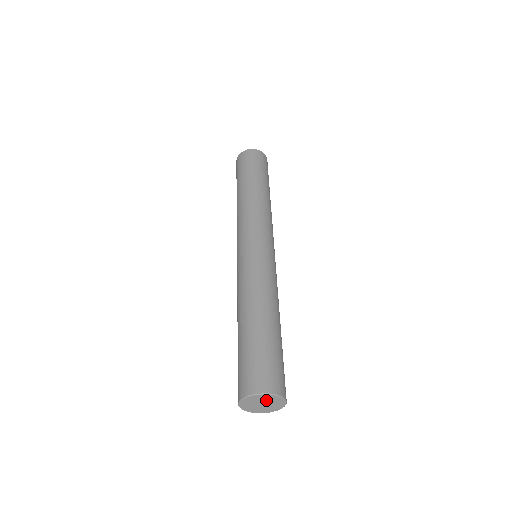
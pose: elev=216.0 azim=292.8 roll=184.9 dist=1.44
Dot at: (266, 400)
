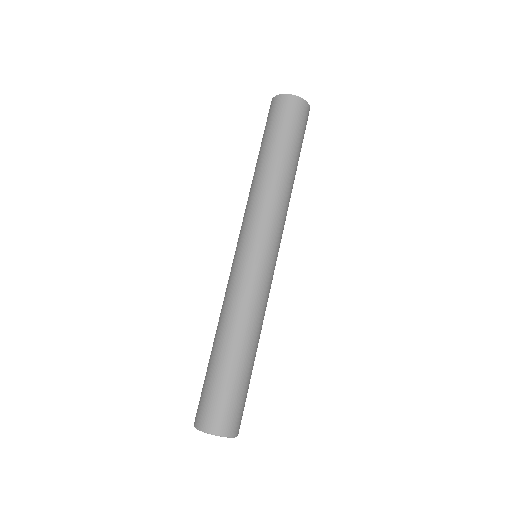
Dot at: occluded
